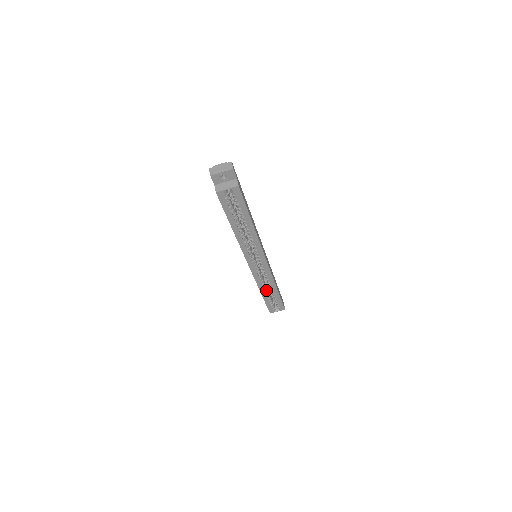
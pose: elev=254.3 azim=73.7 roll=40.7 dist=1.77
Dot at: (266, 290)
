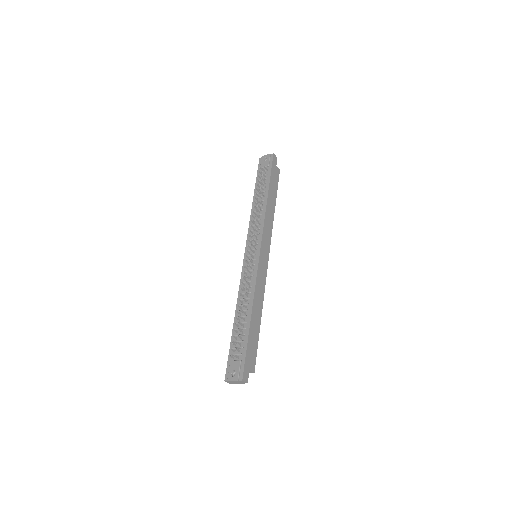
Dot at: occluded
